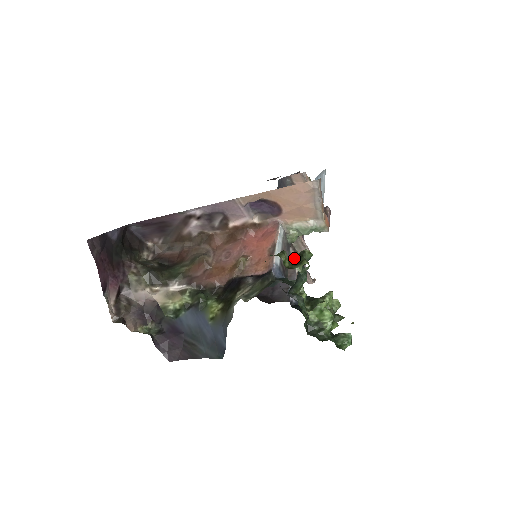
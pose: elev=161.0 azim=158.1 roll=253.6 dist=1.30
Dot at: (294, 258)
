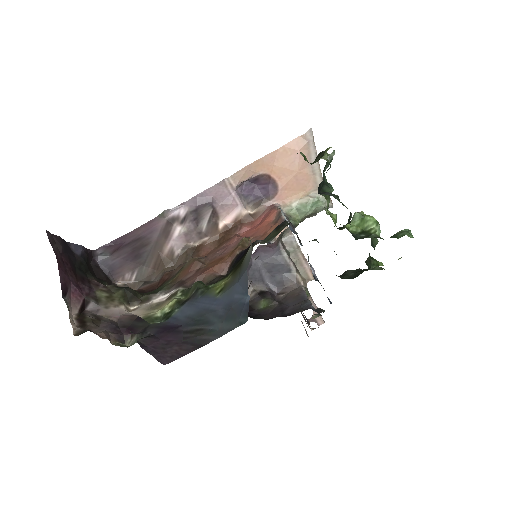
Dot at: (313, 162)
